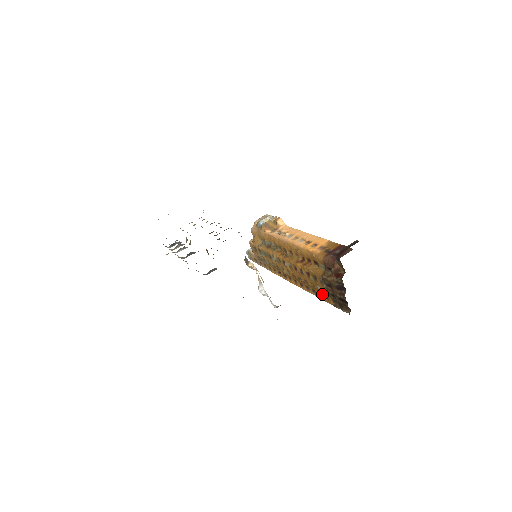
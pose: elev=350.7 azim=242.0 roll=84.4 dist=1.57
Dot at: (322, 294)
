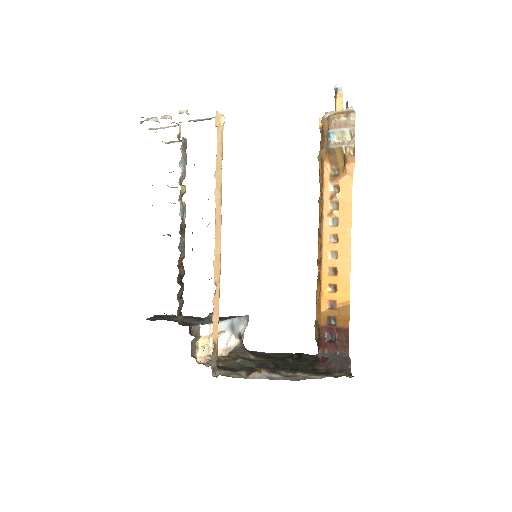
Dot at: occluded
